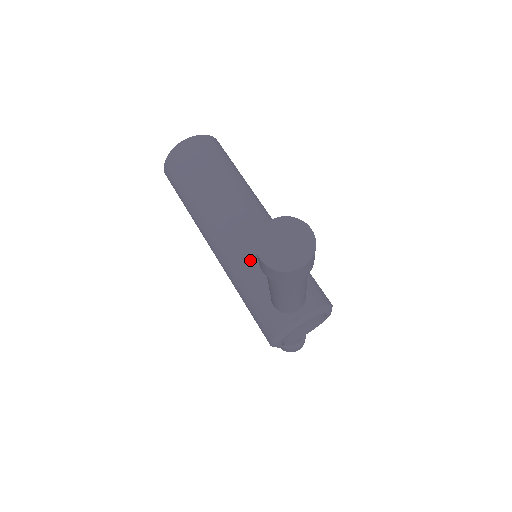
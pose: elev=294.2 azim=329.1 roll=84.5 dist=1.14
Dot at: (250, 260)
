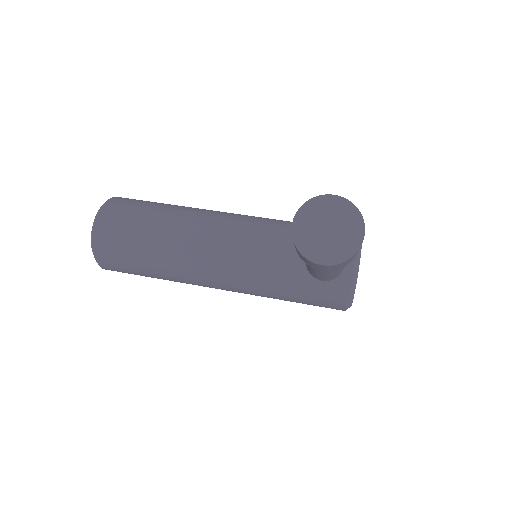
Dot at: (263, 266)
